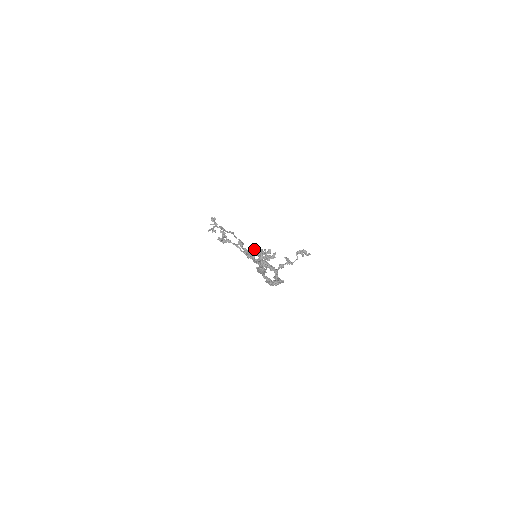
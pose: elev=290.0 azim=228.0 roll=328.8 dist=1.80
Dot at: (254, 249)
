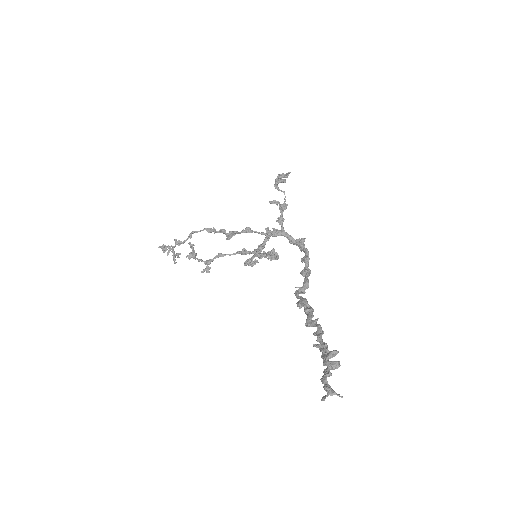
Dot at: (324, 399)
